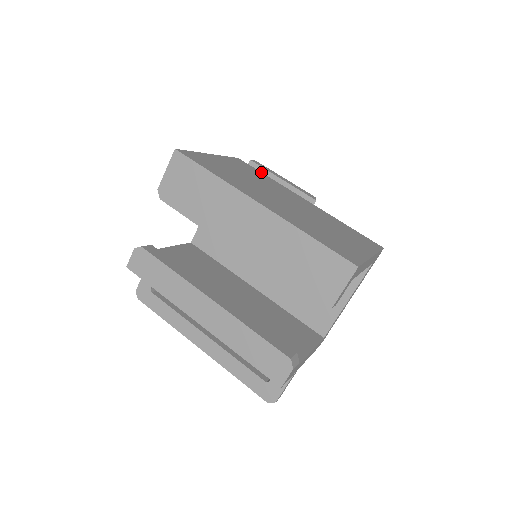
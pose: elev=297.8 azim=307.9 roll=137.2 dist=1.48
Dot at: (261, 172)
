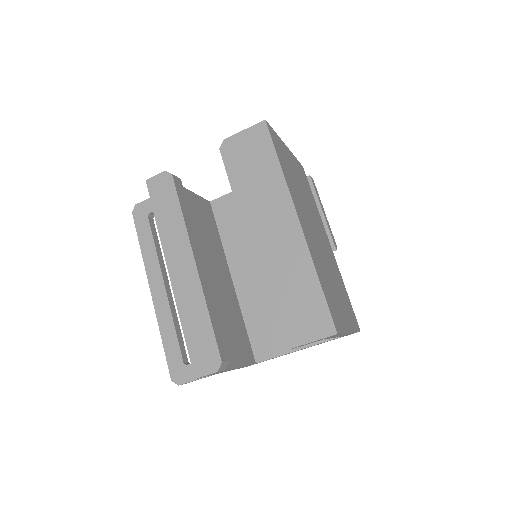
Dot at: occluded
